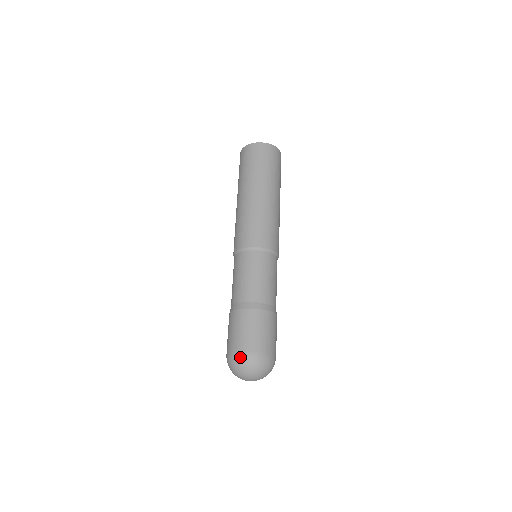
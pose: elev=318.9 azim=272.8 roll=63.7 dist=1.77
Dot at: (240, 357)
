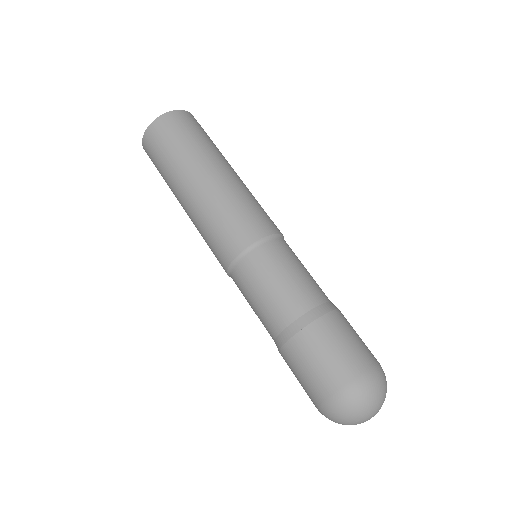
Dot at: (371, 379)
